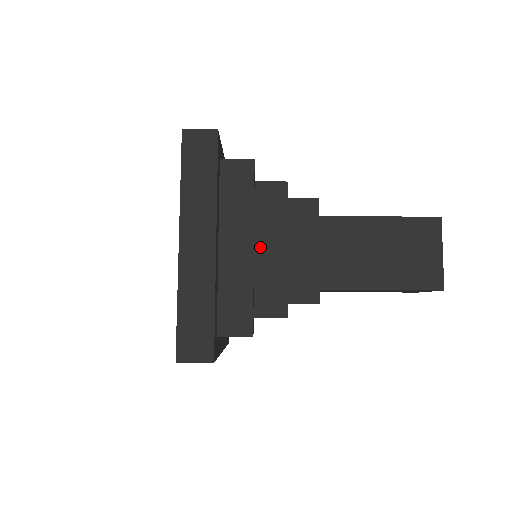
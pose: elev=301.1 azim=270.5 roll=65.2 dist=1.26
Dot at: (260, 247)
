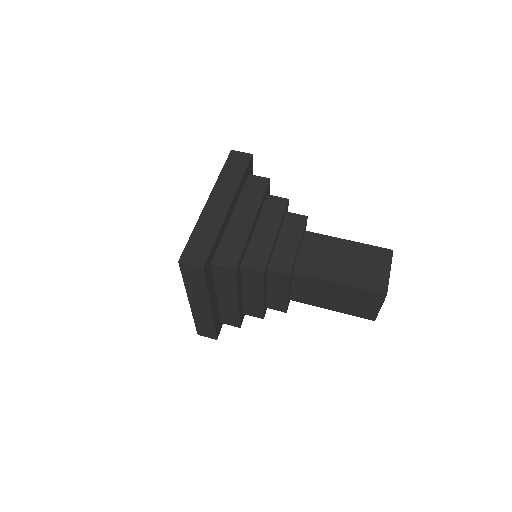
Dot at: (259, 228)
